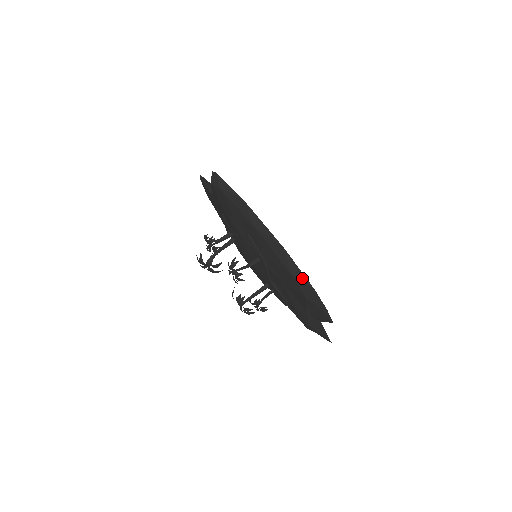
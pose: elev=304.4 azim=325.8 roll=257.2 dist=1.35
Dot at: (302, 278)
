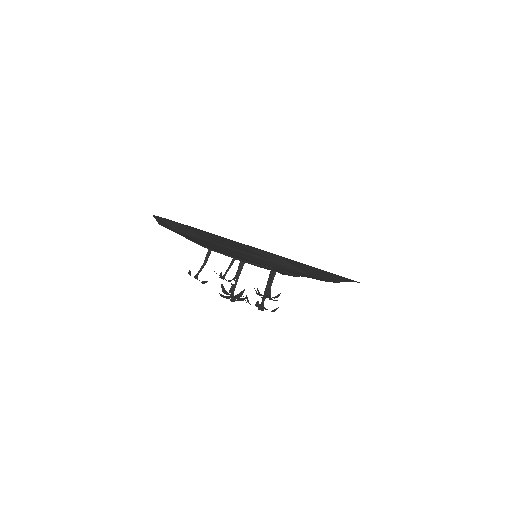
Dot at: (176, 225)
